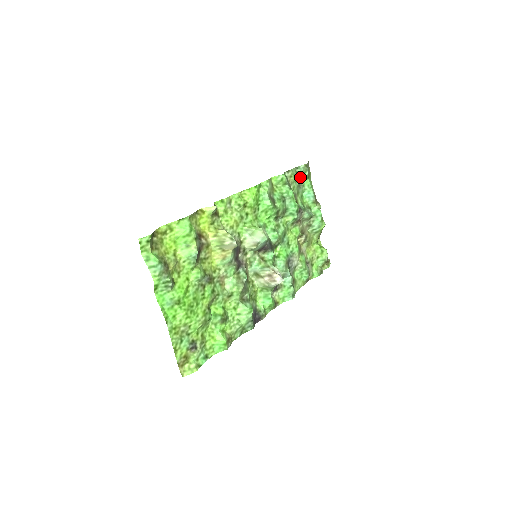
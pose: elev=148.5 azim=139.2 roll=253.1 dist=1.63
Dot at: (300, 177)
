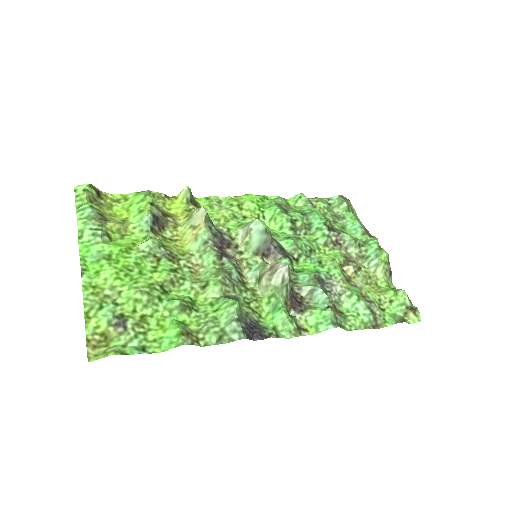
Dot at: (337, 210)
